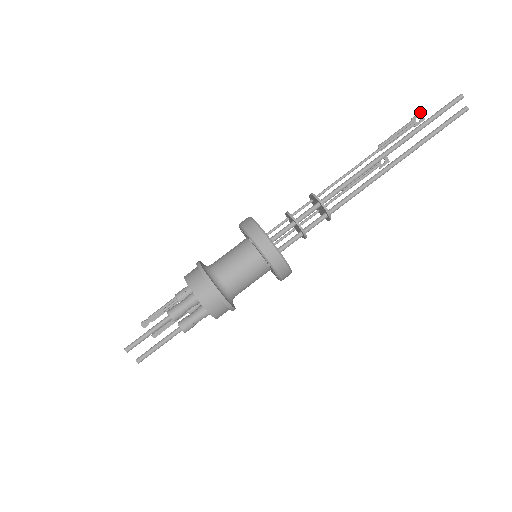
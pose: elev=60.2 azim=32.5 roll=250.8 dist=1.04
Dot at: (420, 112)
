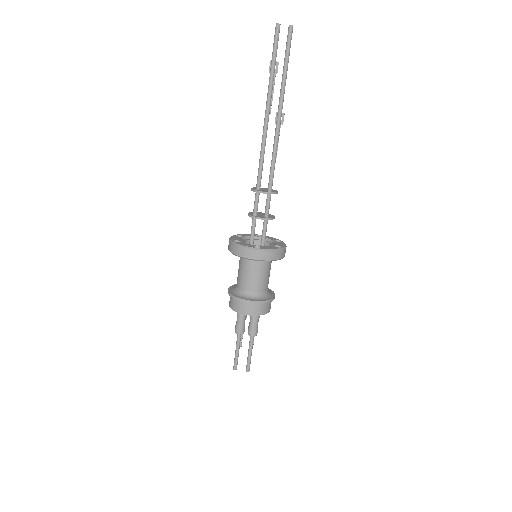
Dot at: (270, 62)
